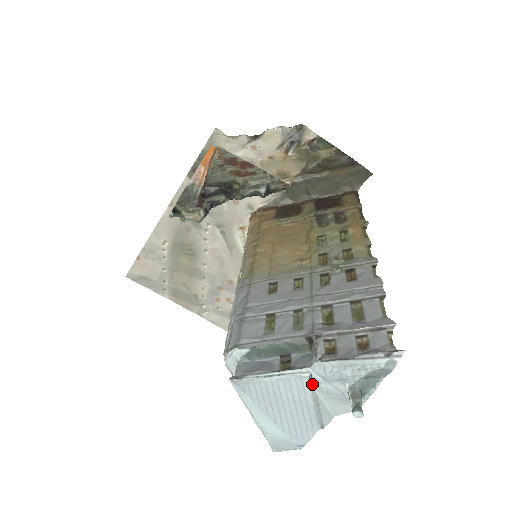
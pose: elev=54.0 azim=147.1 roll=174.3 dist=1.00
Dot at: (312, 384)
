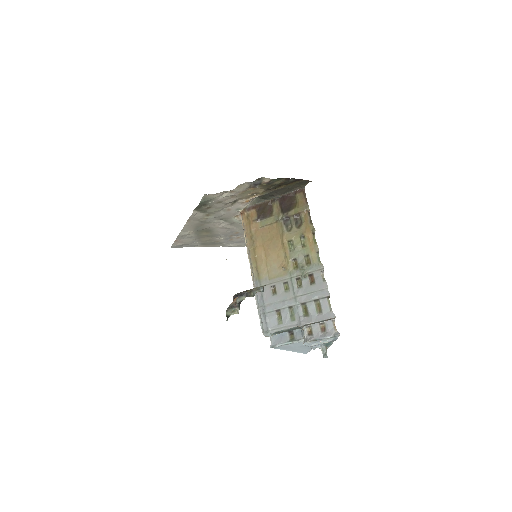
Dot at: occluded
